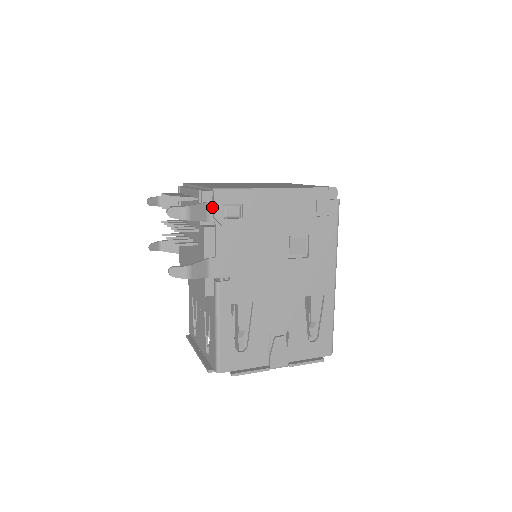
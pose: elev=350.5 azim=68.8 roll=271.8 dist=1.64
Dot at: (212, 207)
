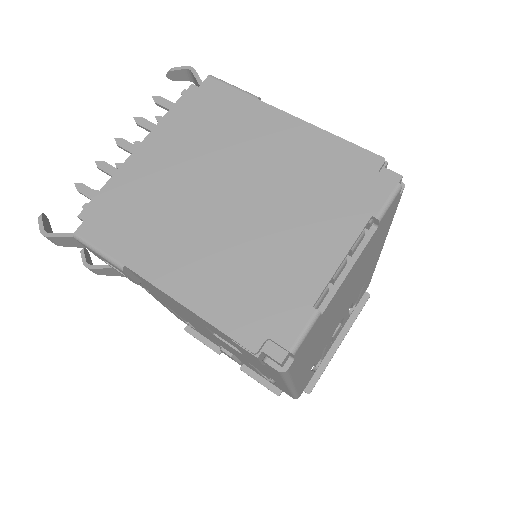
Dot at: occluded
